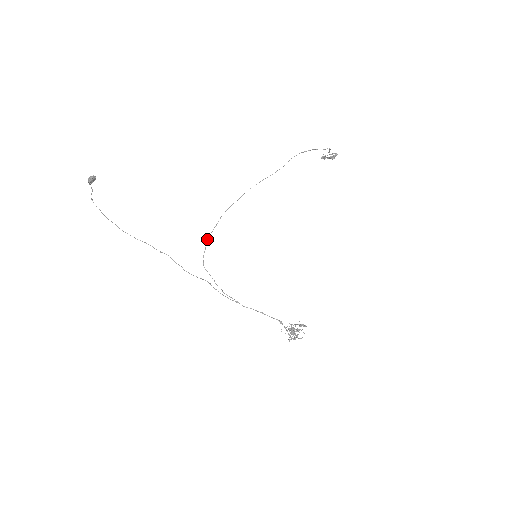
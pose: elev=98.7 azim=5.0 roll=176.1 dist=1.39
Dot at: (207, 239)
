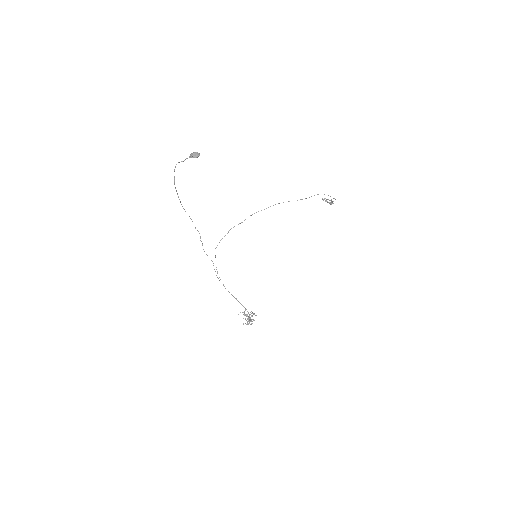
Dot at: occluded
